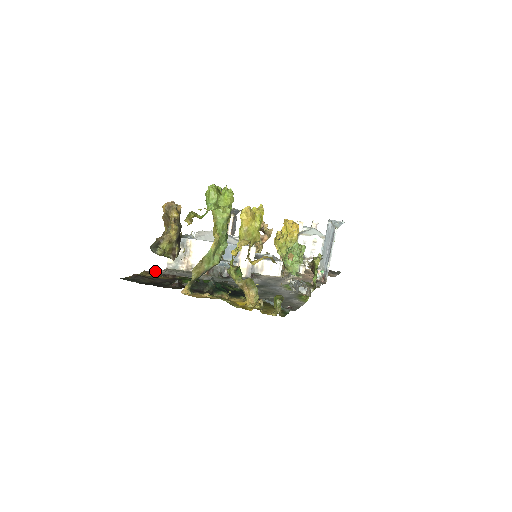
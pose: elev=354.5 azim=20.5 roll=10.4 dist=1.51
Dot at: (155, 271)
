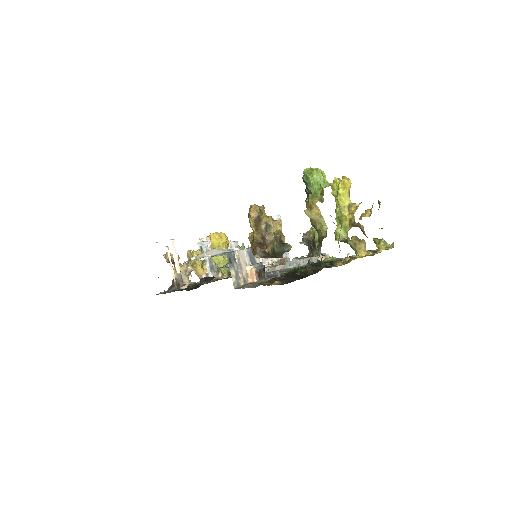
Dot at: occluded
